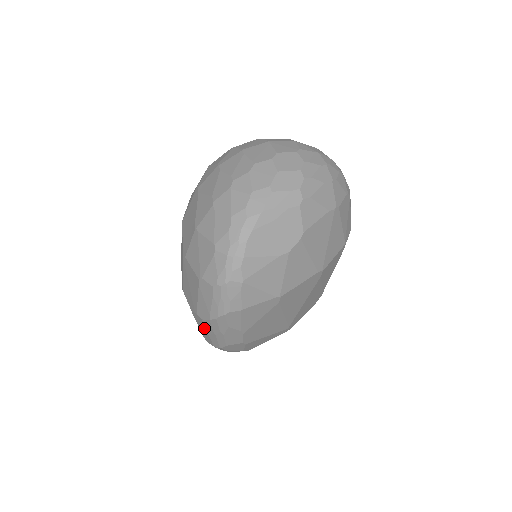
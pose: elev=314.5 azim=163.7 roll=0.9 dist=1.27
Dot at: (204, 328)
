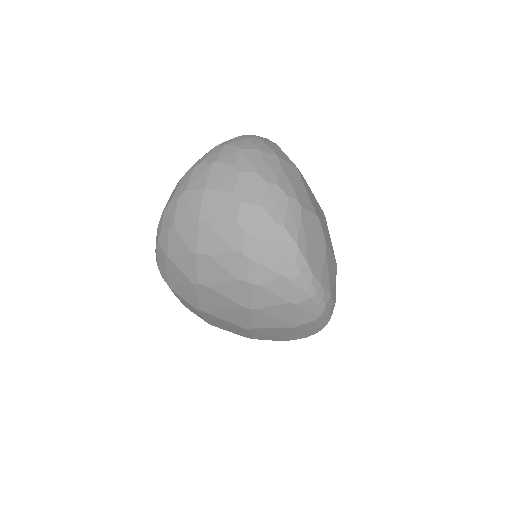
Dot at: occluded
